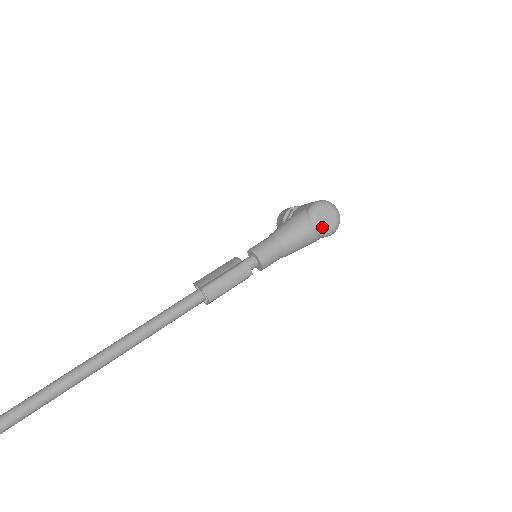
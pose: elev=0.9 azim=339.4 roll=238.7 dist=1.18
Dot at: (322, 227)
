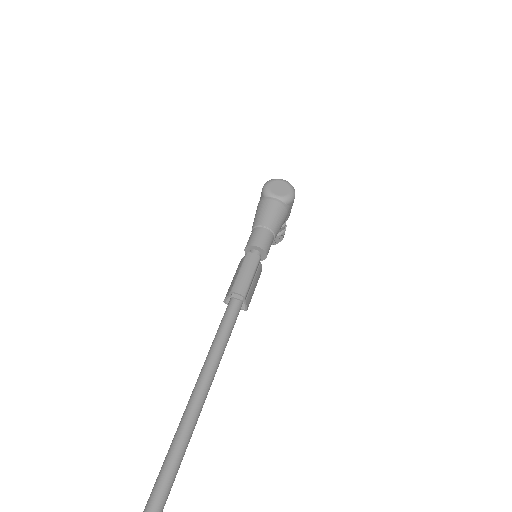
Dot at: (282, 195)
